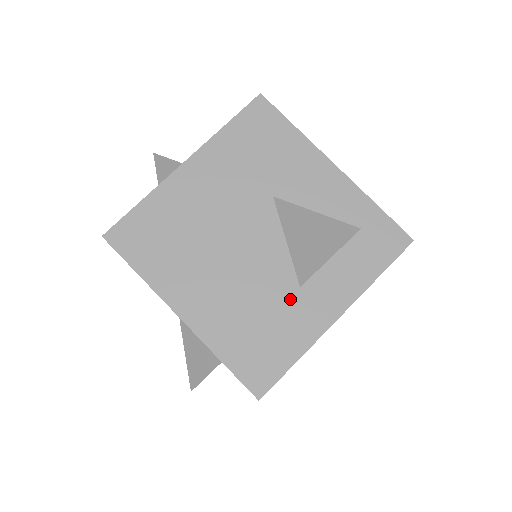
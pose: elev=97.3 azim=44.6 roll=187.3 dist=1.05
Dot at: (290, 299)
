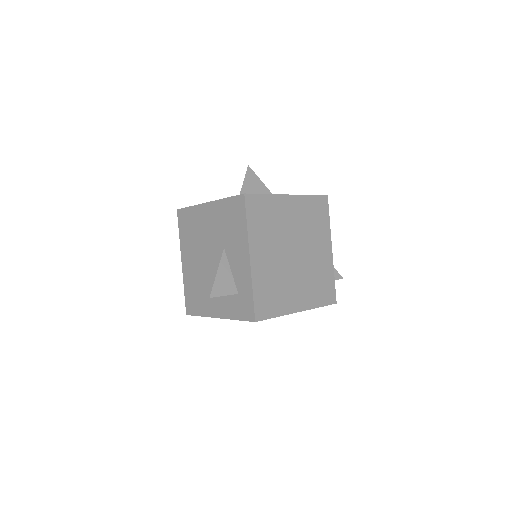
Dot at: (209, 294)
